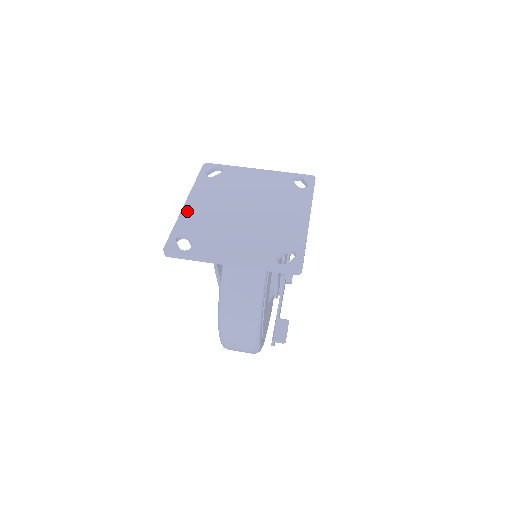
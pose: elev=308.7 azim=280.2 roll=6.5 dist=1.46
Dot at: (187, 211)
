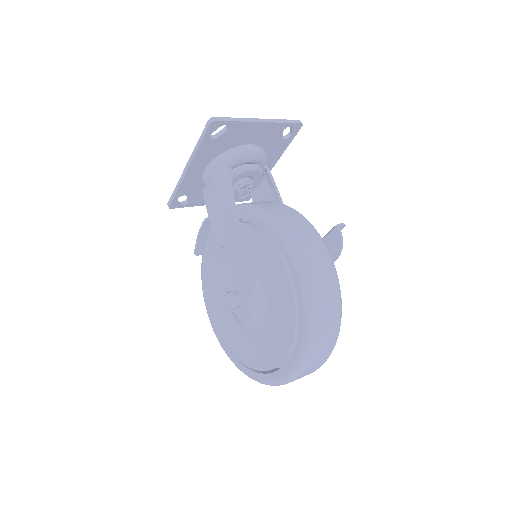
Dot at: occluded
